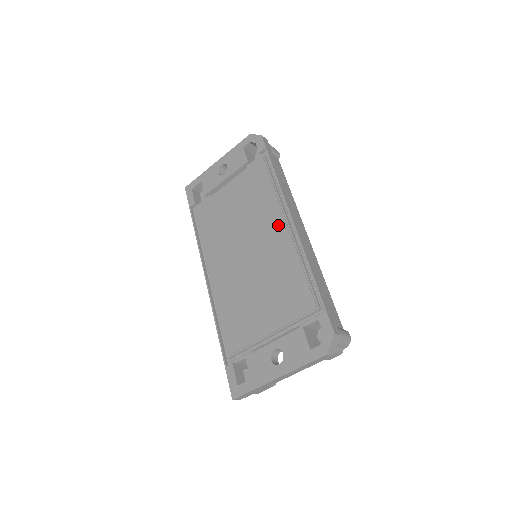
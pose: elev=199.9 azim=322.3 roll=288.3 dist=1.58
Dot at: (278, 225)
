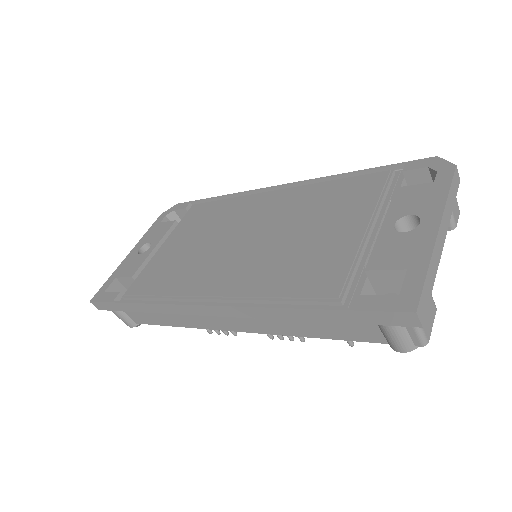
Dot at: (265, 198)
